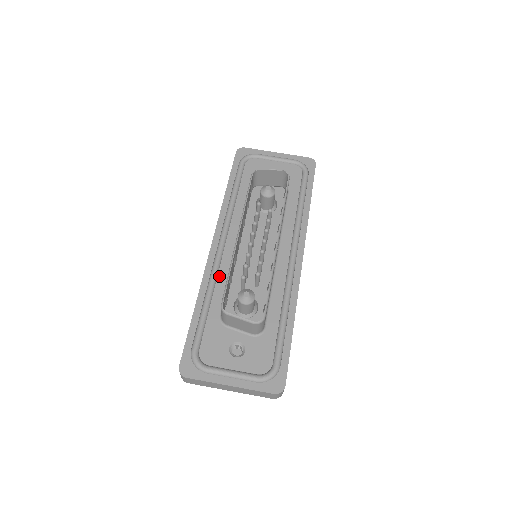
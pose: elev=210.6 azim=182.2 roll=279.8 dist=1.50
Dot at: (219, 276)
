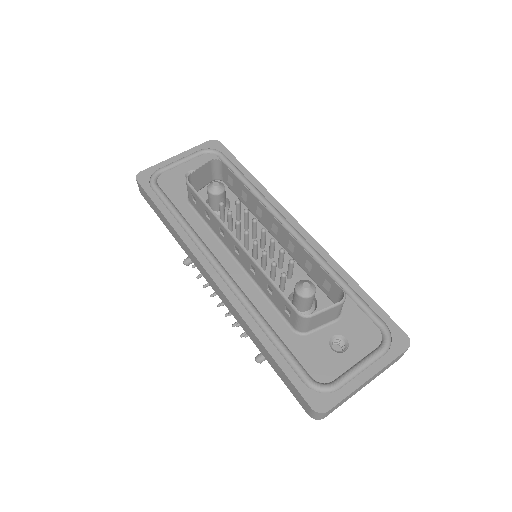
Dot at: (250, 298)
